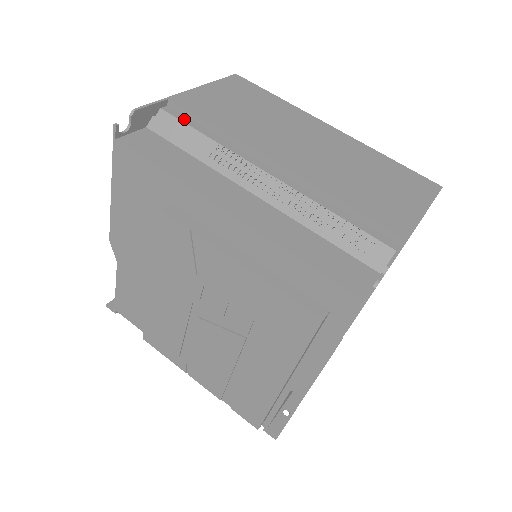
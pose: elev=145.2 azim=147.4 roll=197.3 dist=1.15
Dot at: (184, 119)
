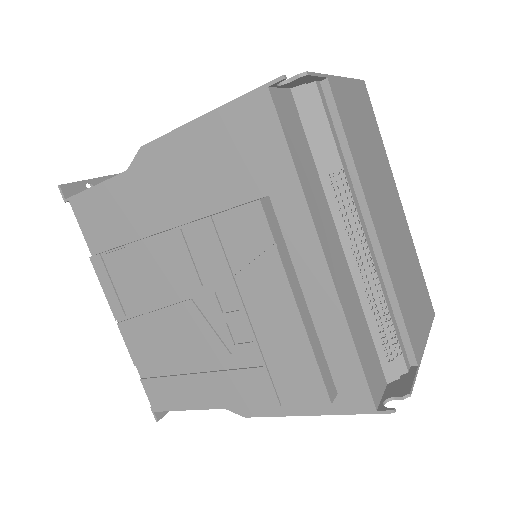
Dot at: (328, 113)
